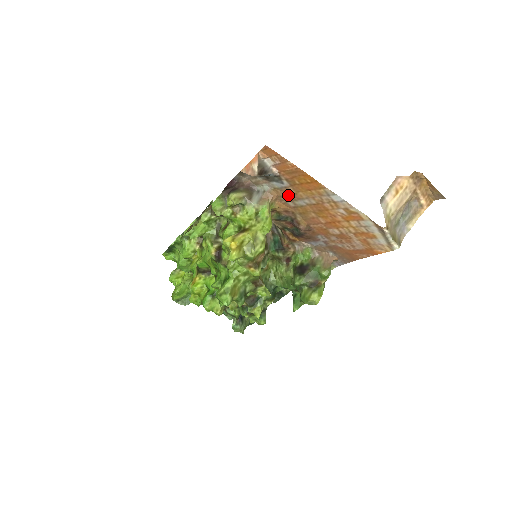
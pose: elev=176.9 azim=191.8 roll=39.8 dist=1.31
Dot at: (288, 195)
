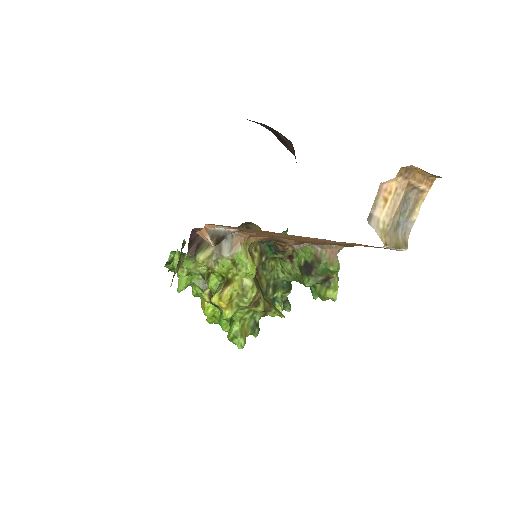
Dot at: (260, 234)
